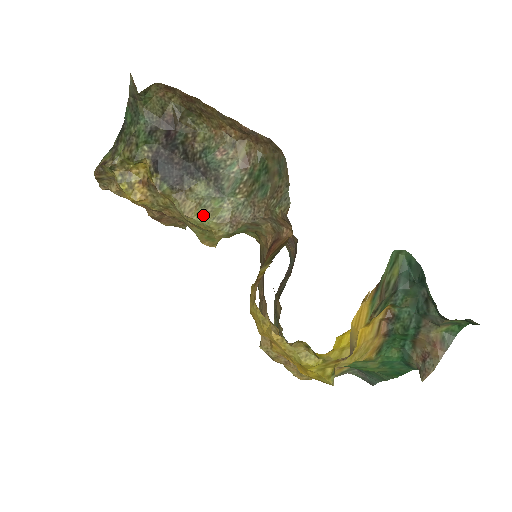
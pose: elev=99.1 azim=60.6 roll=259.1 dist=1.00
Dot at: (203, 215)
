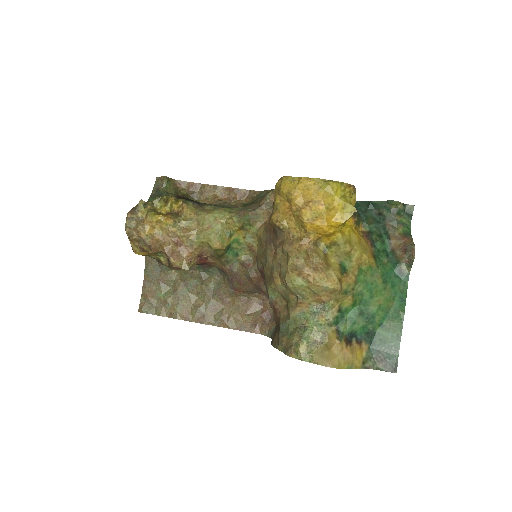
Dot at: (219, 211)
